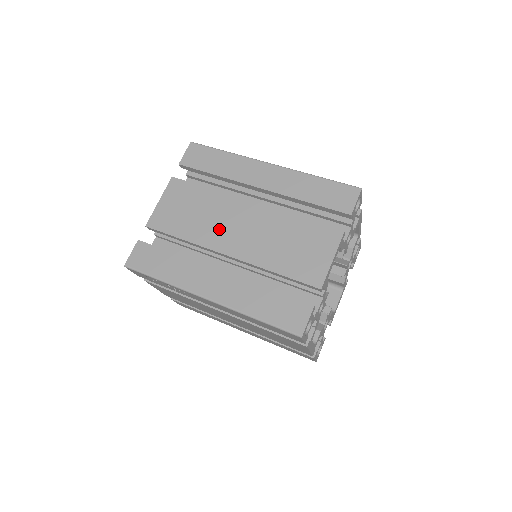
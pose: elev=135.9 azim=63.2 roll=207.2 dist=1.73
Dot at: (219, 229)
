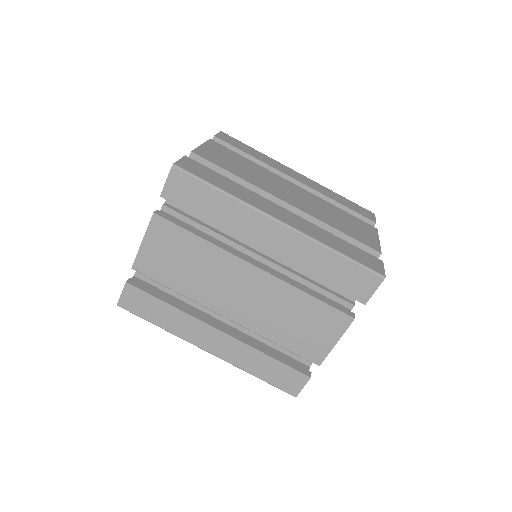
Dot at: (217, 289)
